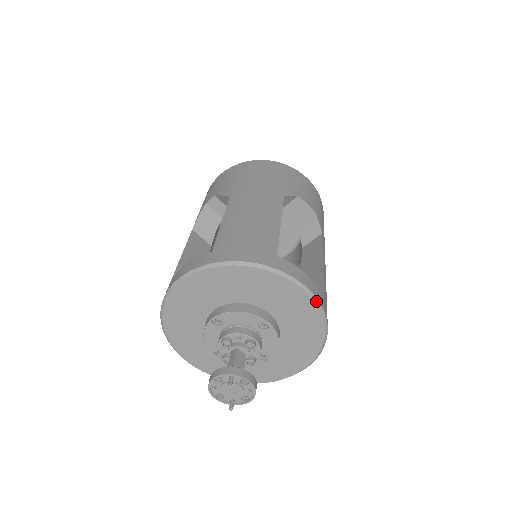
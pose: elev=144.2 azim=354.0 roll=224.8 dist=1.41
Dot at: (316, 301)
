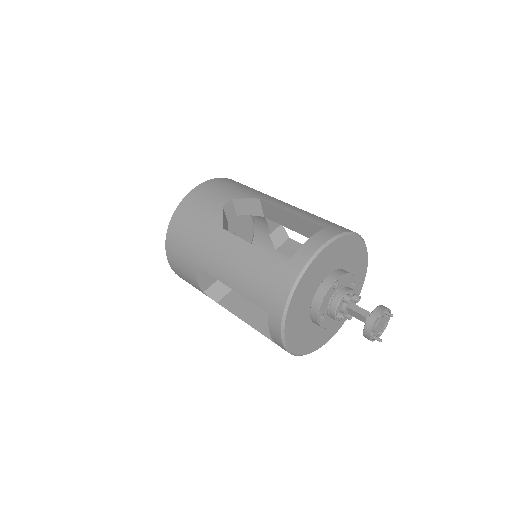
Dot at: (367, 265)
